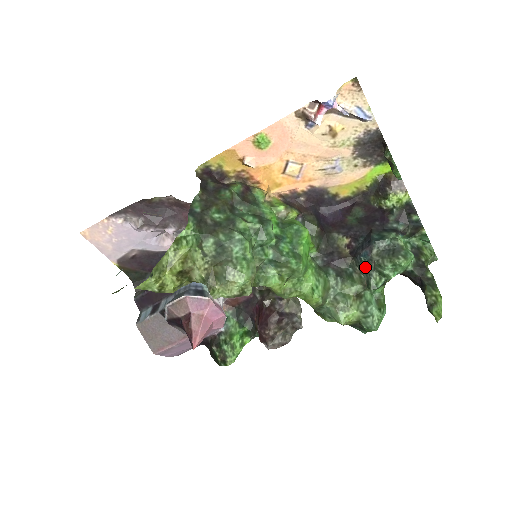
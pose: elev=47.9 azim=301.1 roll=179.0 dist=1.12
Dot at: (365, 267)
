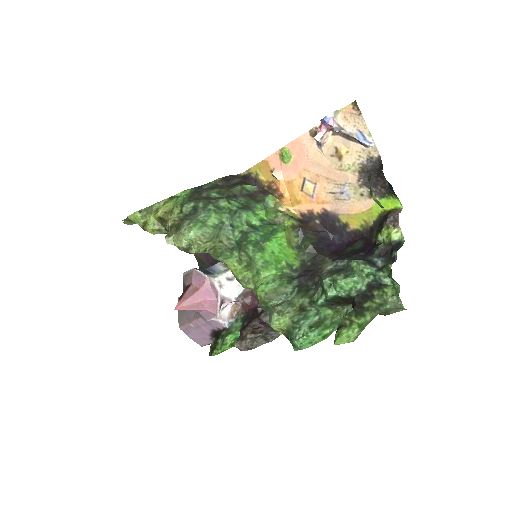
Dot at: (319, 283)
